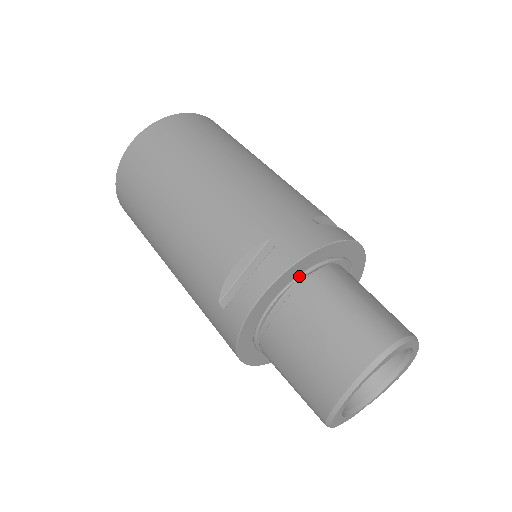
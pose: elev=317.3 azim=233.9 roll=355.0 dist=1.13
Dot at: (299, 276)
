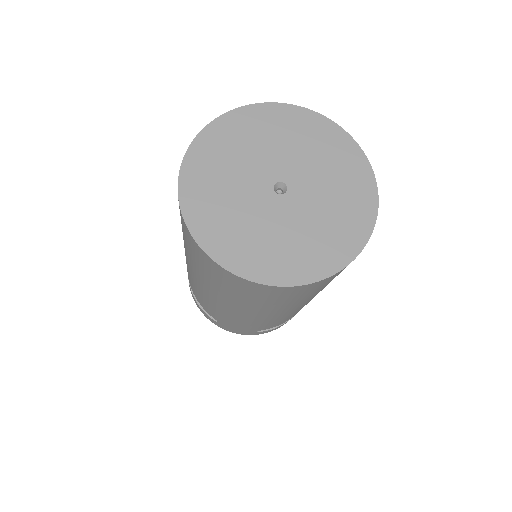
Dot at: occluded
